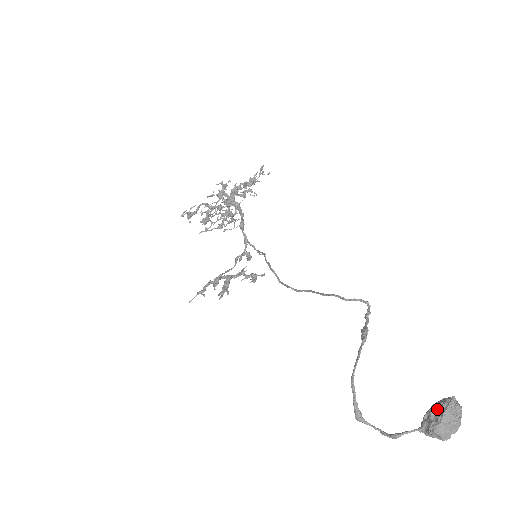
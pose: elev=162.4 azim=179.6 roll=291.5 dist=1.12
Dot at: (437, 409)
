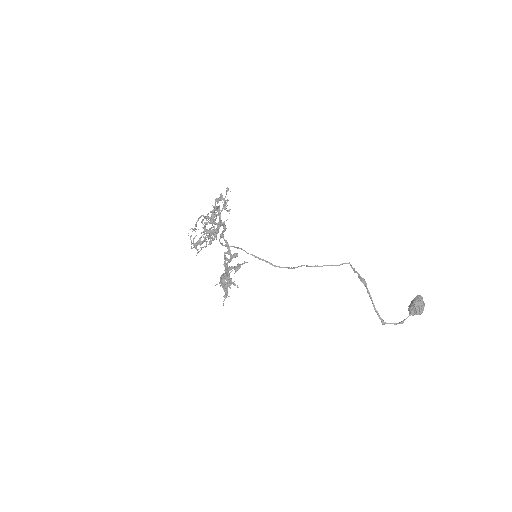
Dot at: (418, 304)
